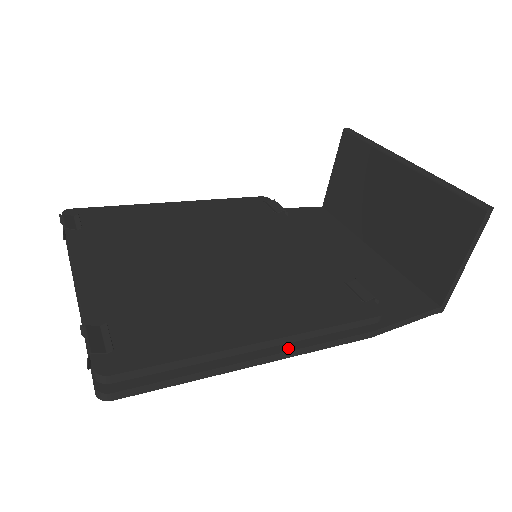
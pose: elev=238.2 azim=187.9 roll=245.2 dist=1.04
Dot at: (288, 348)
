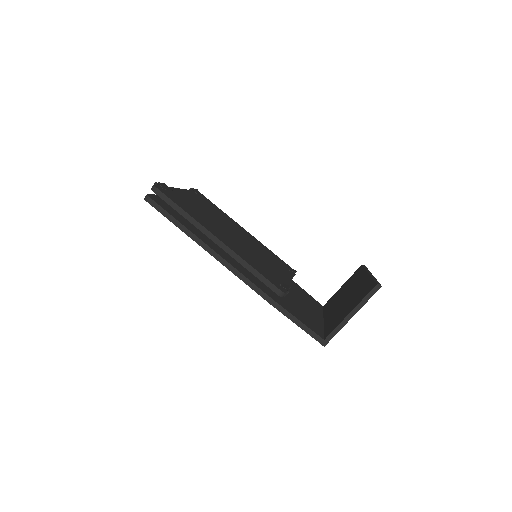
Dot at: (226, 260)
